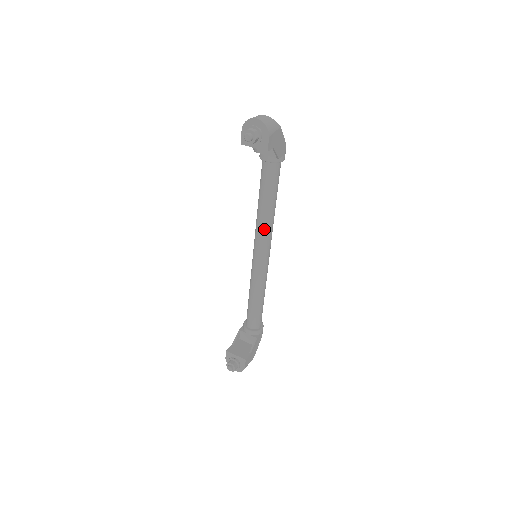
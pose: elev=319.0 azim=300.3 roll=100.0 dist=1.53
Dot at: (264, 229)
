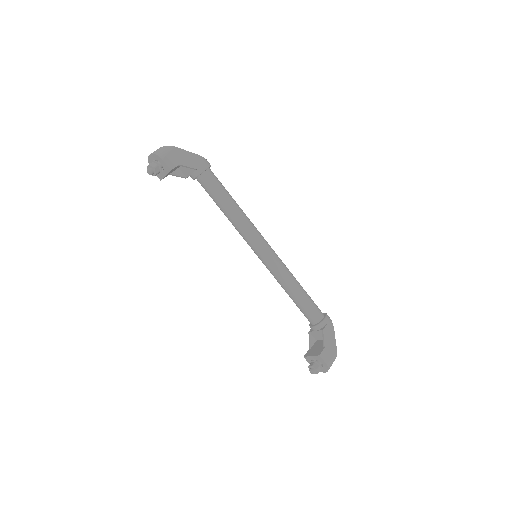
Dot at: (242, 230)
